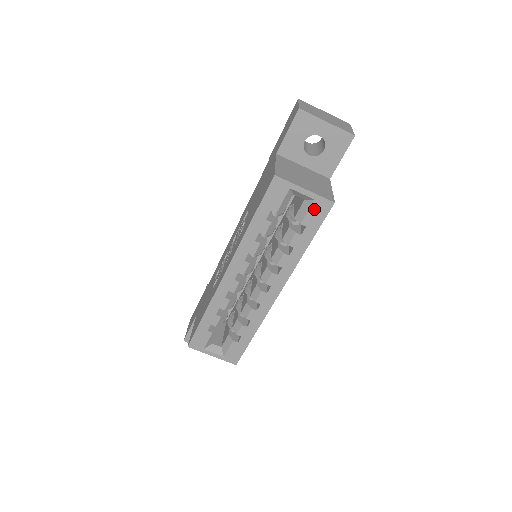
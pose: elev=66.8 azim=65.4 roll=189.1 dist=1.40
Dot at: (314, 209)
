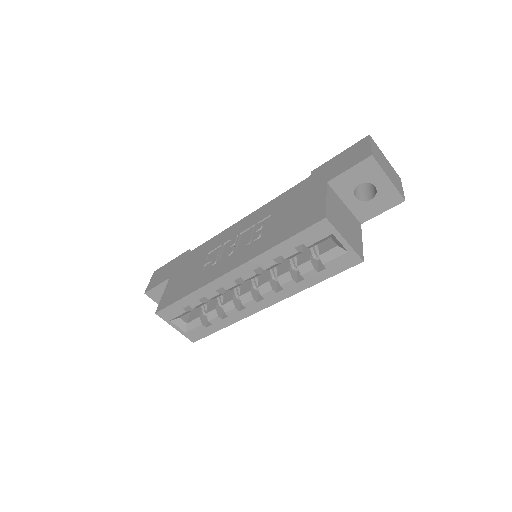
Dot at: (343, 258)
